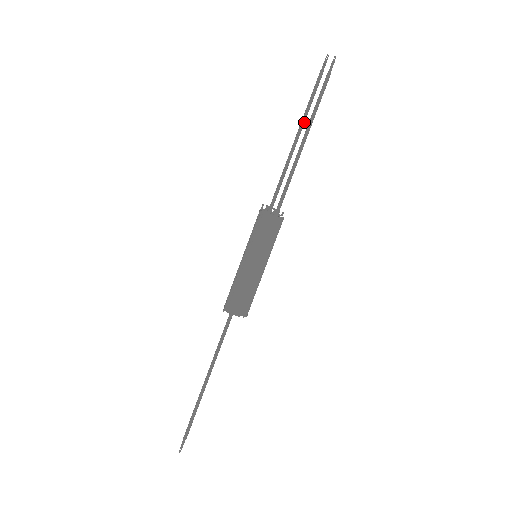
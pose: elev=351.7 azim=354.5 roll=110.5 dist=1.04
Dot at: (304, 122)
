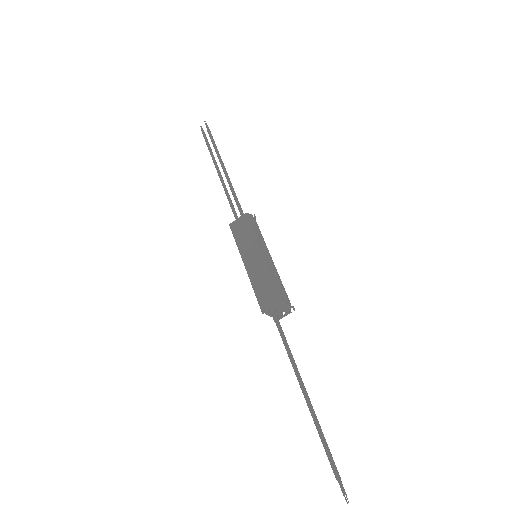
Dot at: (215, 161)
